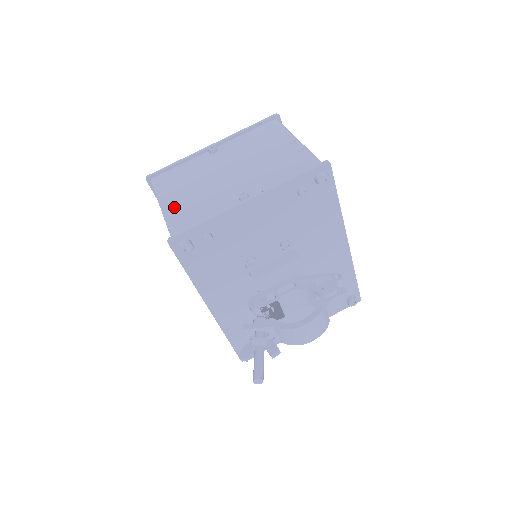
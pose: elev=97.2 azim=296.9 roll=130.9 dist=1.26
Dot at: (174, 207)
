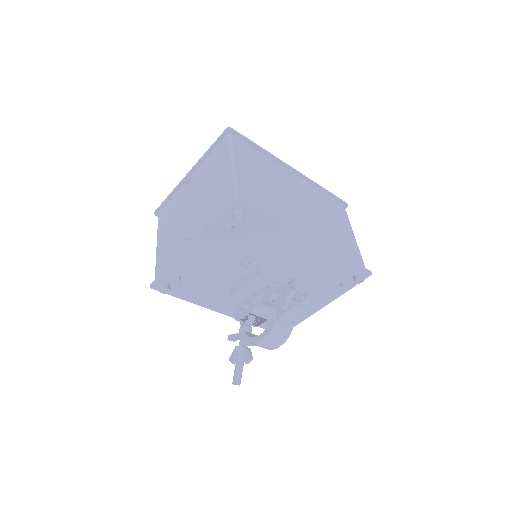
Dot at: (160, 248)
